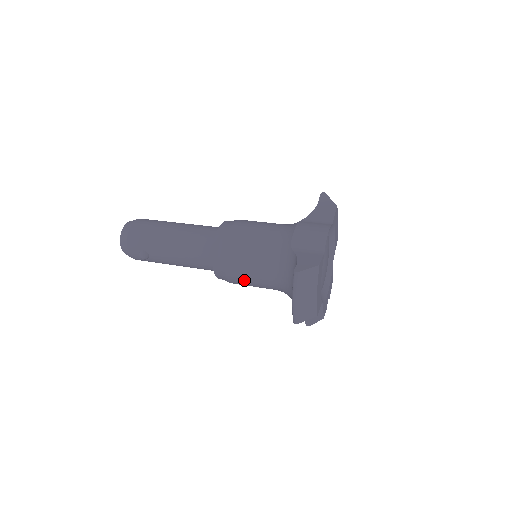
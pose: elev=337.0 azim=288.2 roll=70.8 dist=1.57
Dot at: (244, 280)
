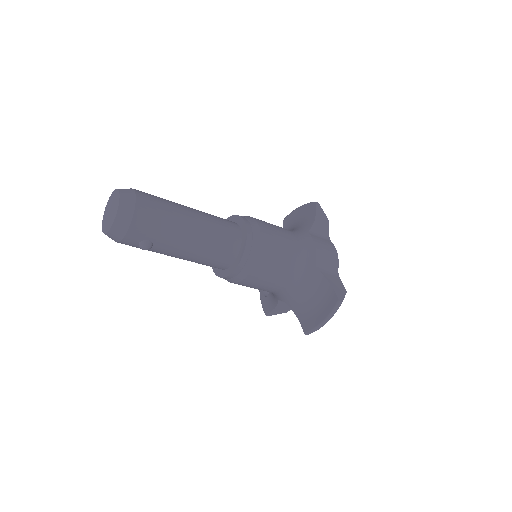
Dot at: (255, 286)
